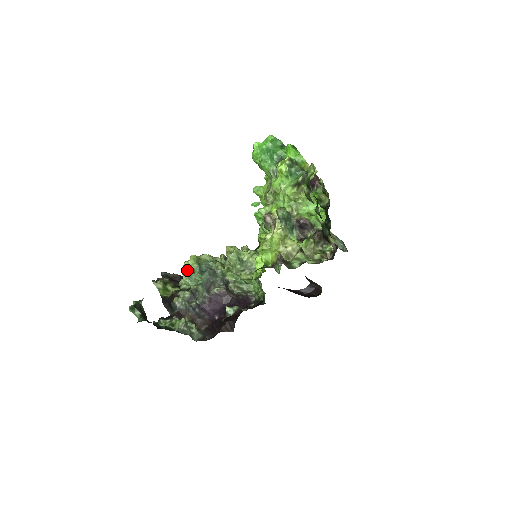
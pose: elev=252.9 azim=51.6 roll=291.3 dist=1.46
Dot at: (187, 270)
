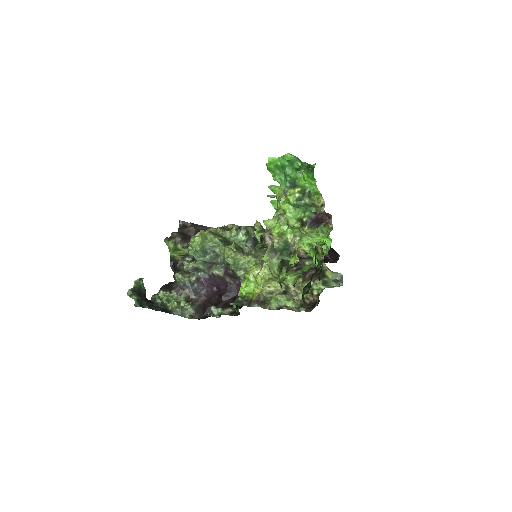
Dot at: (192, 247)
